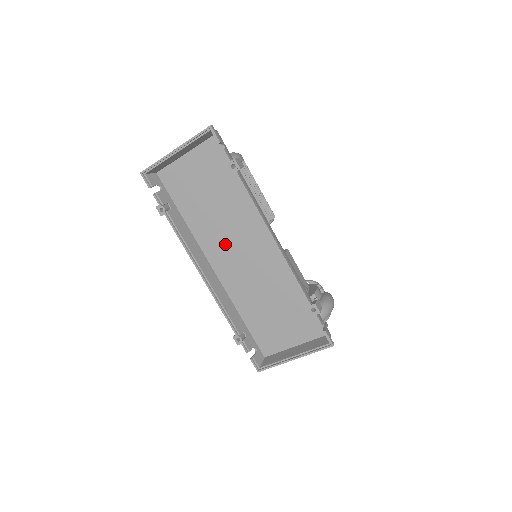
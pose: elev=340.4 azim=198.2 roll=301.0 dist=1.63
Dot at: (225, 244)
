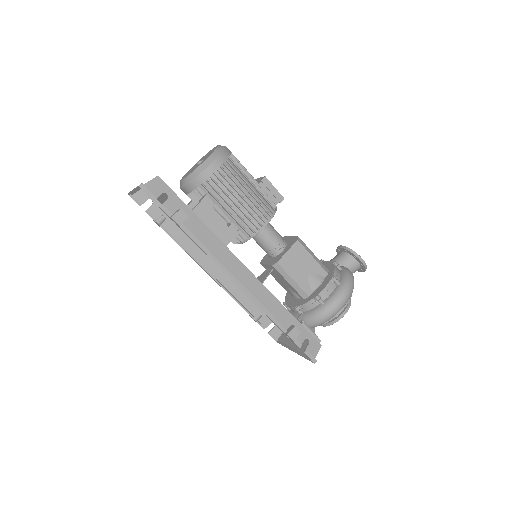
Dot at: occluded
